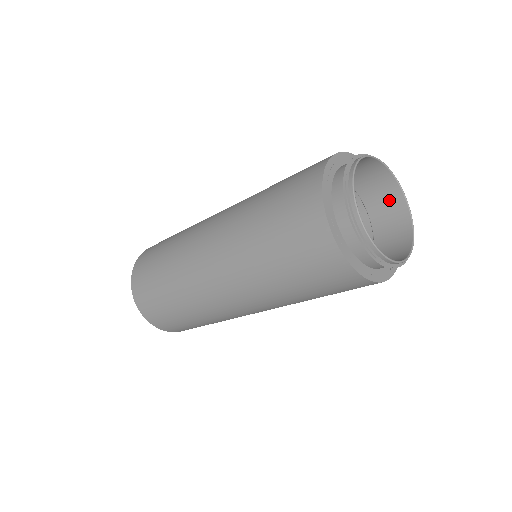
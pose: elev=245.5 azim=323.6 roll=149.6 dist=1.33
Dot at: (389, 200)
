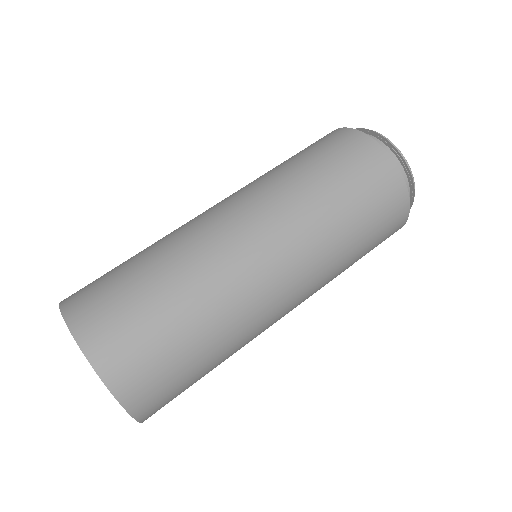
Dot at: occluded
